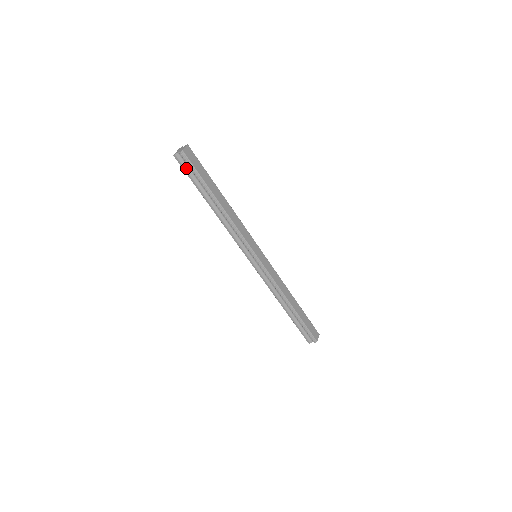
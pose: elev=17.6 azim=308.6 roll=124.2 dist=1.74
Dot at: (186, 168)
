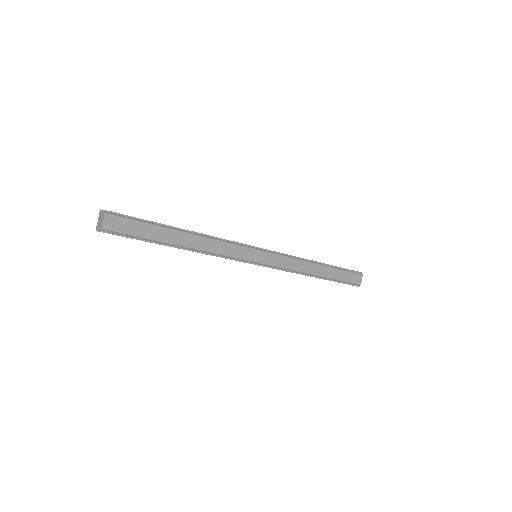
Dot at: occluded
